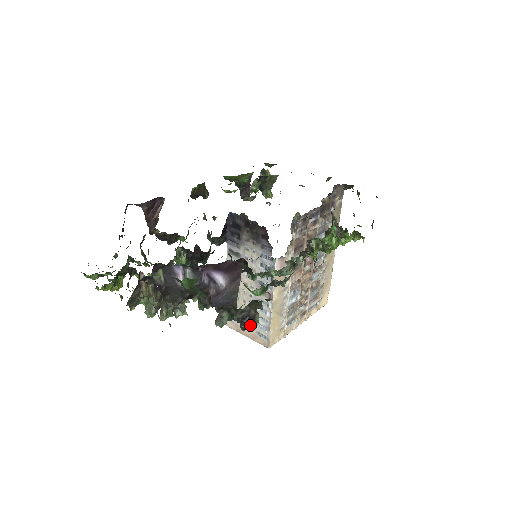
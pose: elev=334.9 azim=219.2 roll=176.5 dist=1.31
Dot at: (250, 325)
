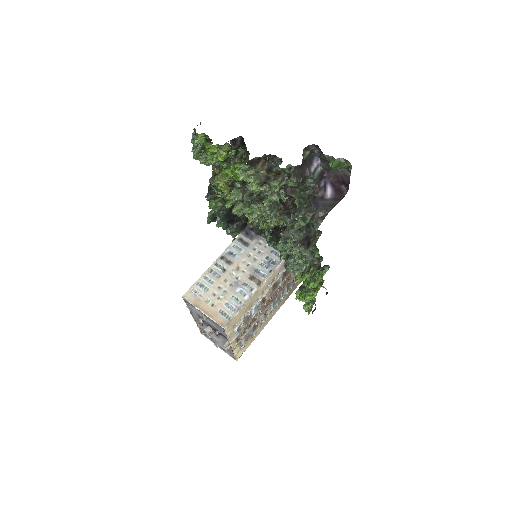
Dot at: (305, 247)
